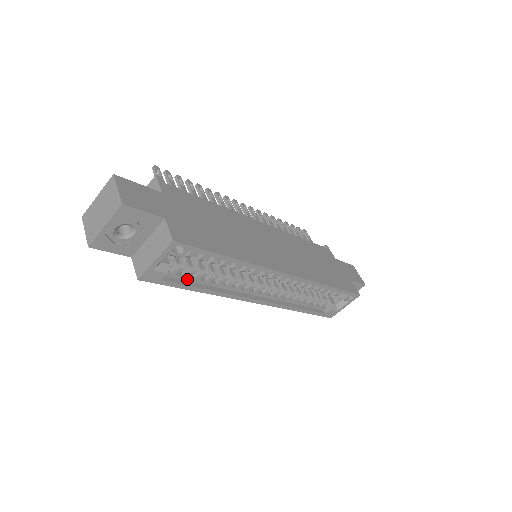
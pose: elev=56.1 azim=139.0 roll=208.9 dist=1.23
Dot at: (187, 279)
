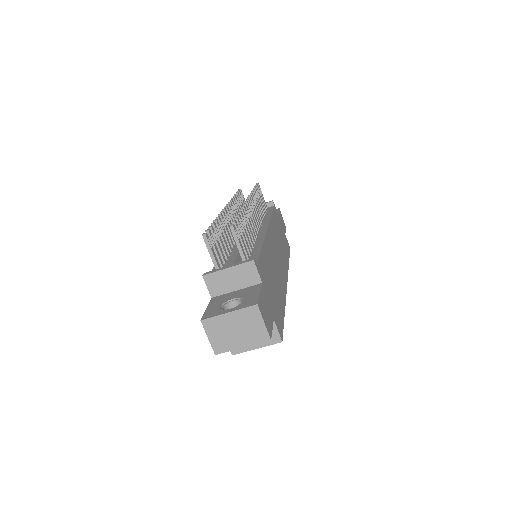
Dot at: occluded
